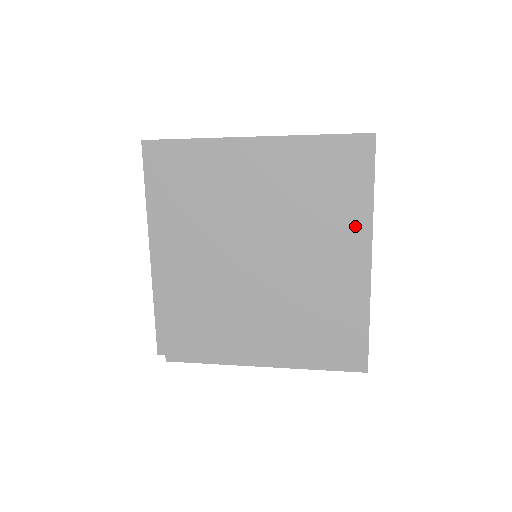
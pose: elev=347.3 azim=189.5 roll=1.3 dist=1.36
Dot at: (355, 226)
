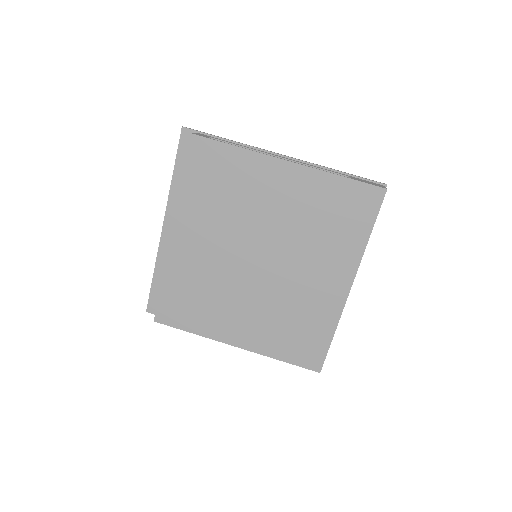
Dot at: (347, 257)
